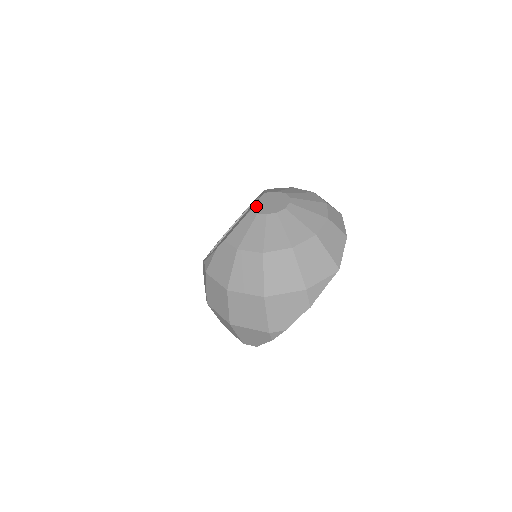
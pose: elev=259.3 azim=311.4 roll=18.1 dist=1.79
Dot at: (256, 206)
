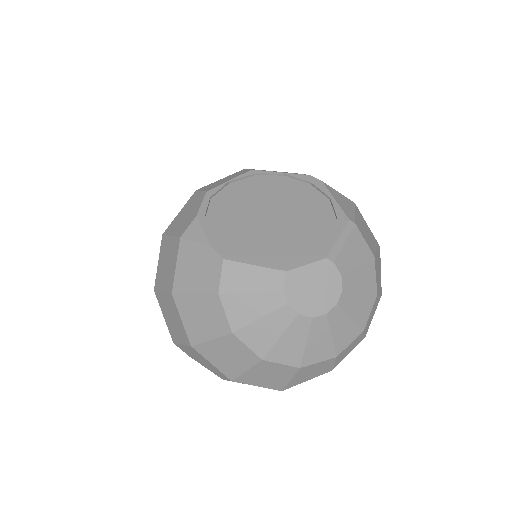
Dot at: (296, 273)
